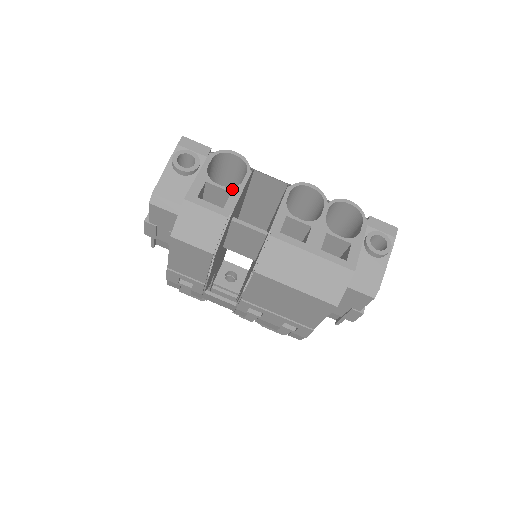
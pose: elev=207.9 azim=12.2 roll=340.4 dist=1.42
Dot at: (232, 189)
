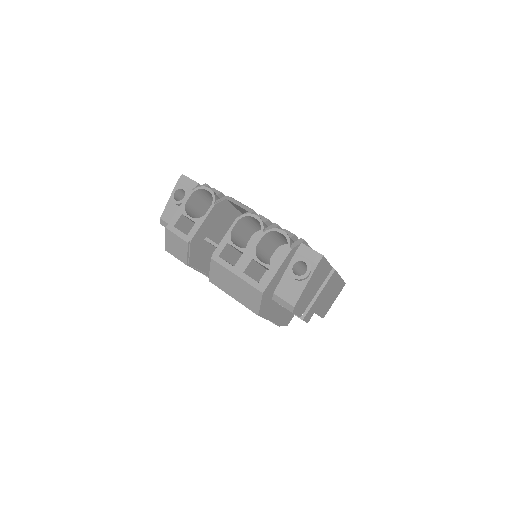
Dot at: (197, 220)
